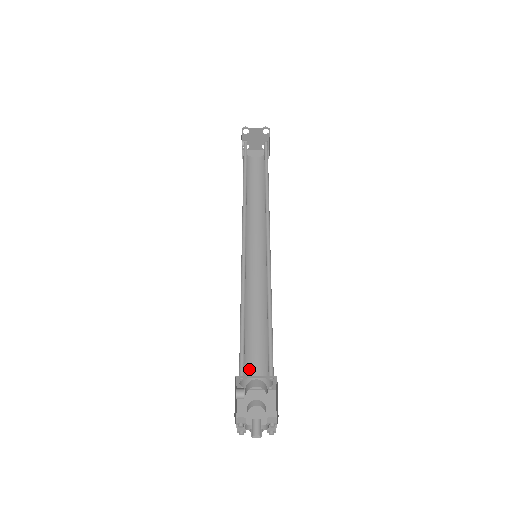
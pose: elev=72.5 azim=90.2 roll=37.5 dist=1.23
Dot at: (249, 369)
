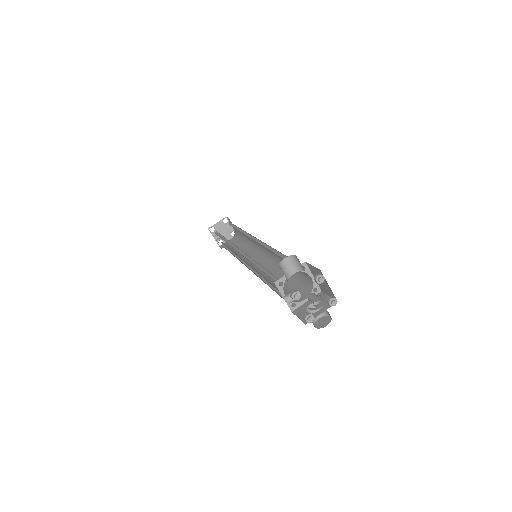
Dot at: occluded
